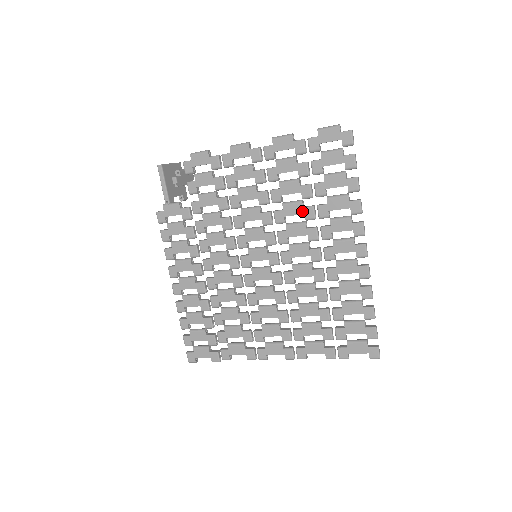
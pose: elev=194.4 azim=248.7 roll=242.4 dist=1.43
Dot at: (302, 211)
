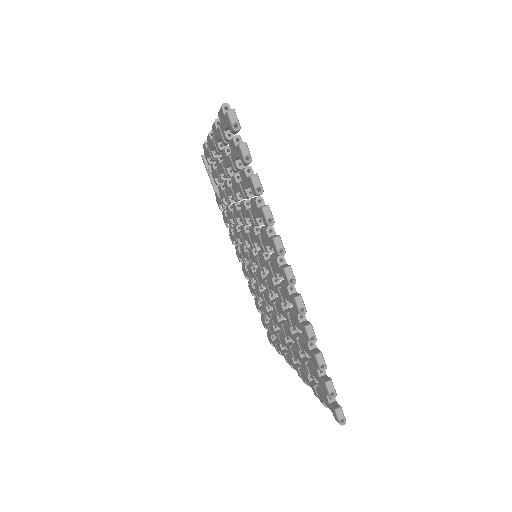
Dot at: (247, 214)
